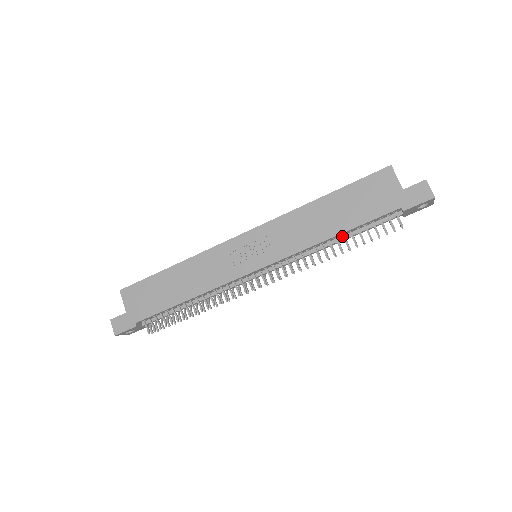
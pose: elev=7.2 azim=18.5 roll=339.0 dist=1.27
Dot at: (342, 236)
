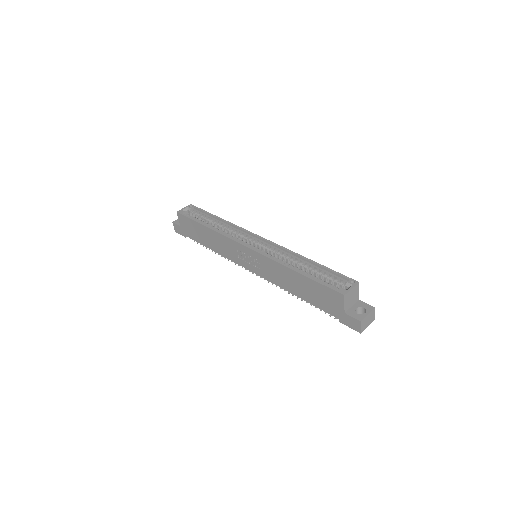
Dot at: occluded
